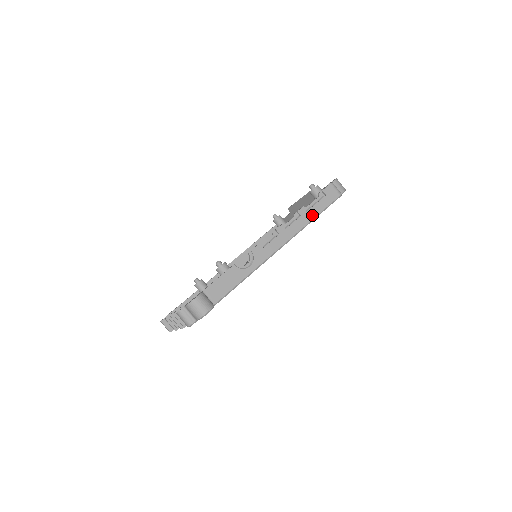
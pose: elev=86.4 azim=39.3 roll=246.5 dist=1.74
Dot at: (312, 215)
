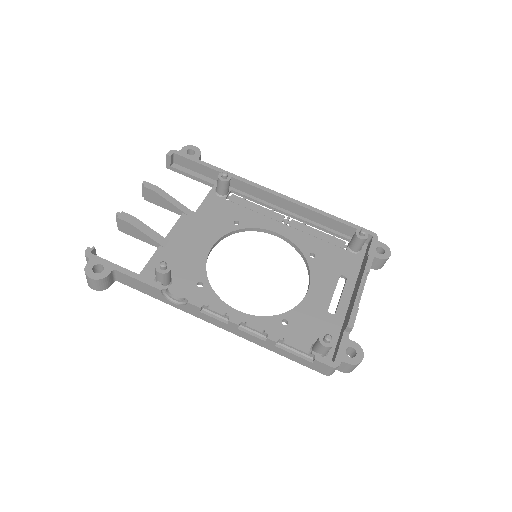
Dot at: (276, 351)
